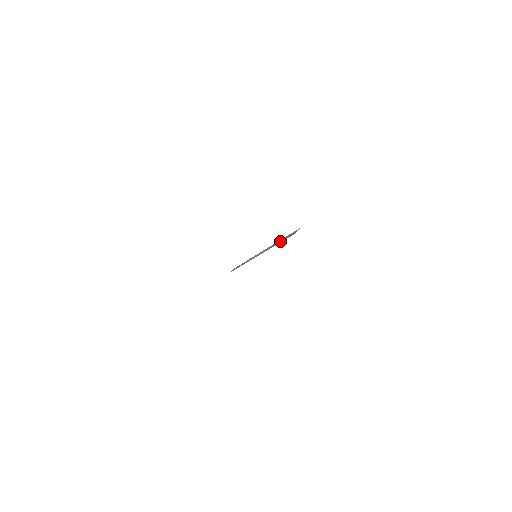
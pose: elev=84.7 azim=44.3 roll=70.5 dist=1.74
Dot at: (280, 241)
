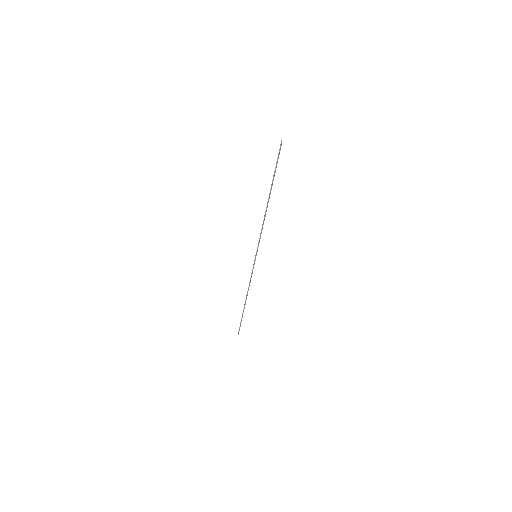
Dot at: (272, 184)
